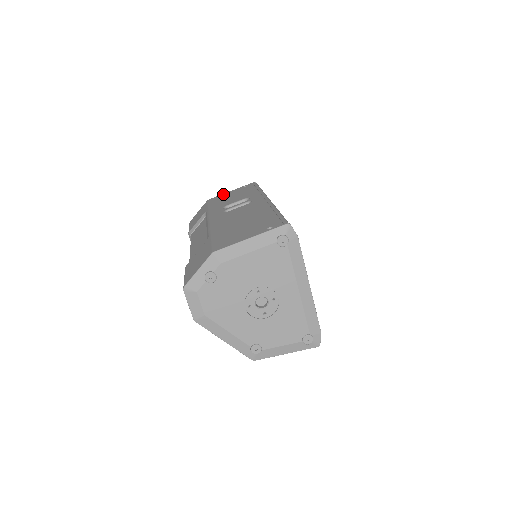
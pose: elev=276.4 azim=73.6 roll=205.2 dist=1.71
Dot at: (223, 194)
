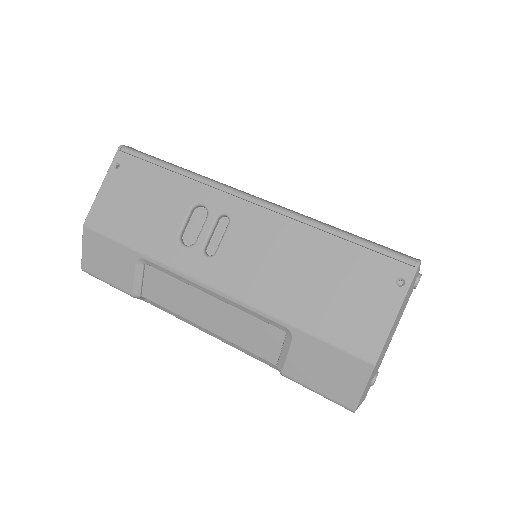
Dot at: (99, 201)
